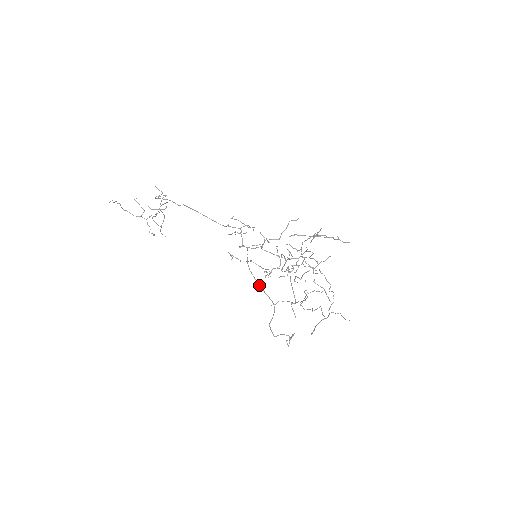
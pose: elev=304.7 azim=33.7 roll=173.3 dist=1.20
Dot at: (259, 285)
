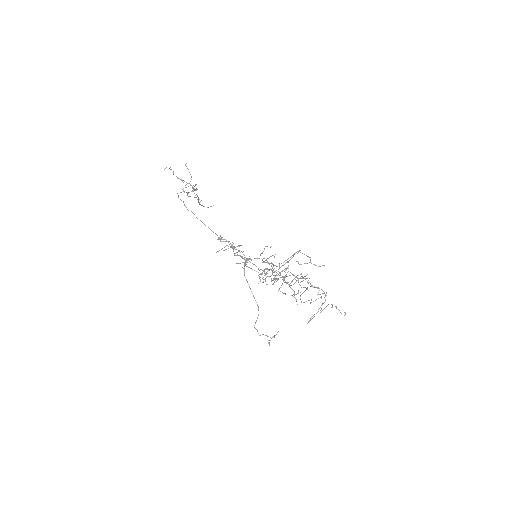
Dot at: (250, 289)
